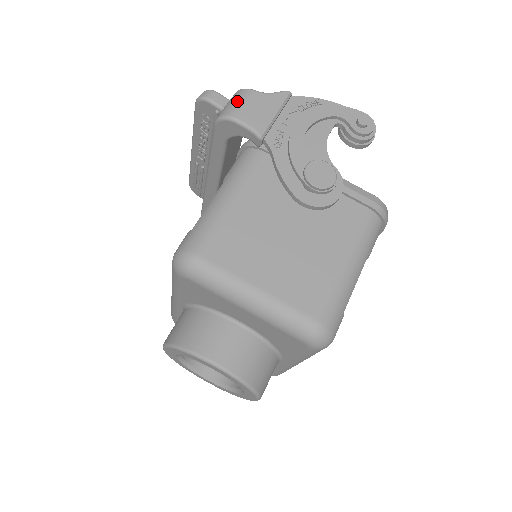
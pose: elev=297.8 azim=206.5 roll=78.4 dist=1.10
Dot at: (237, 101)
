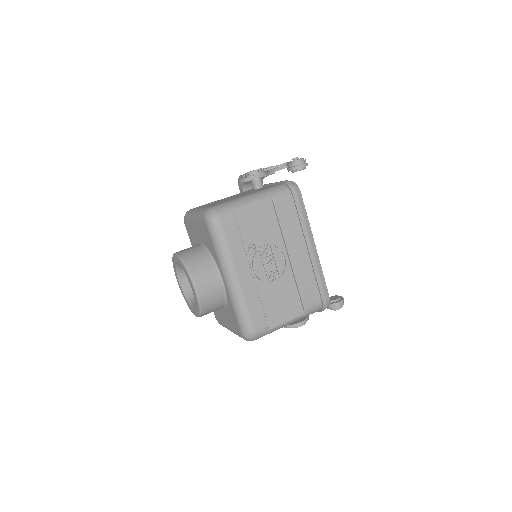
Dot at: occluded
